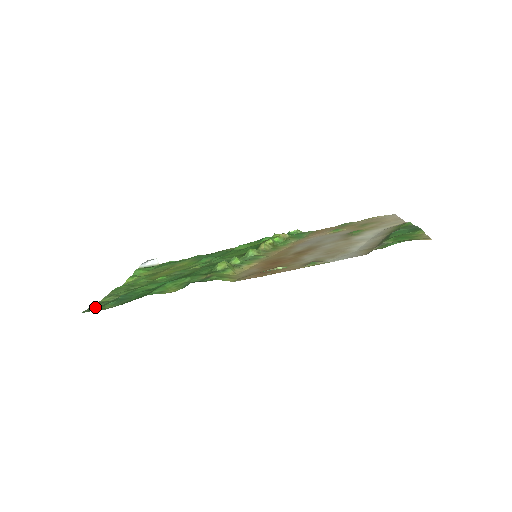
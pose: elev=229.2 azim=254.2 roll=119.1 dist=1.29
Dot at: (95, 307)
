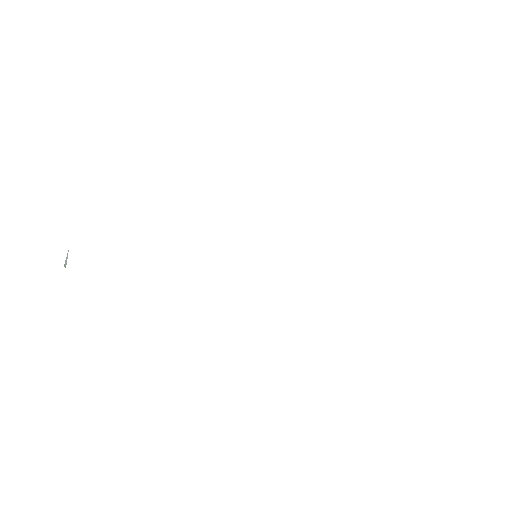
Dot at: occluded
